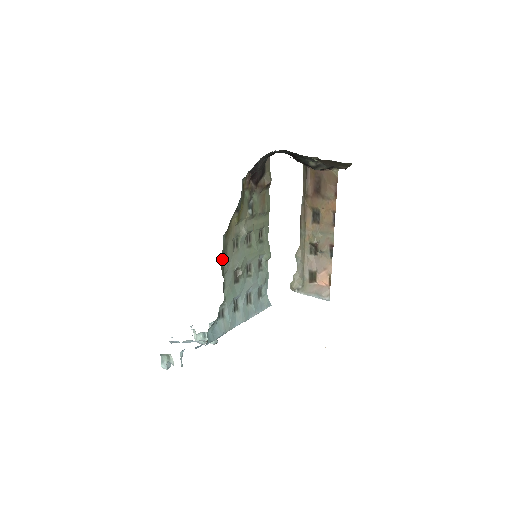
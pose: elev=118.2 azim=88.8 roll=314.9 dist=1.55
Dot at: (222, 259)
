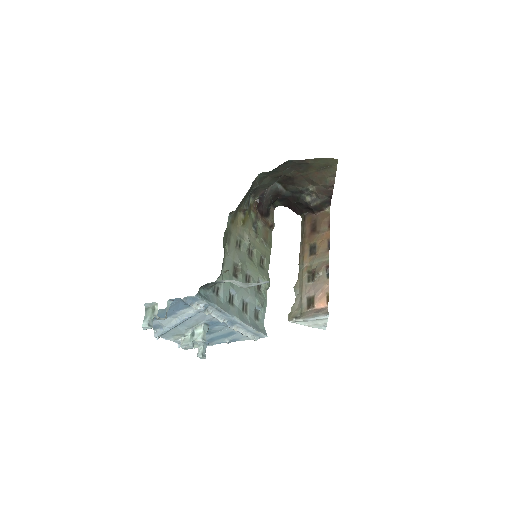
Dot at: (225, 236)
